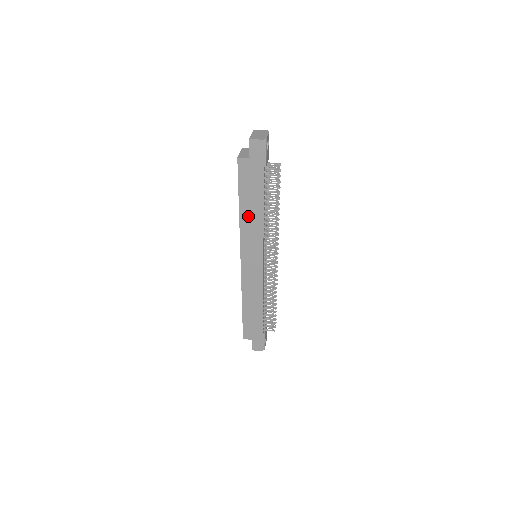
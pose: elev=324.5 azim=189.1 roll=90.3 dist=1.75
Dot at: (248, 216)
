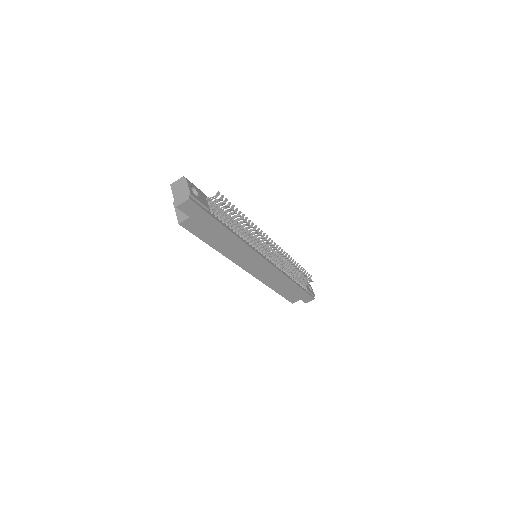
Dot at: (226, 247)
